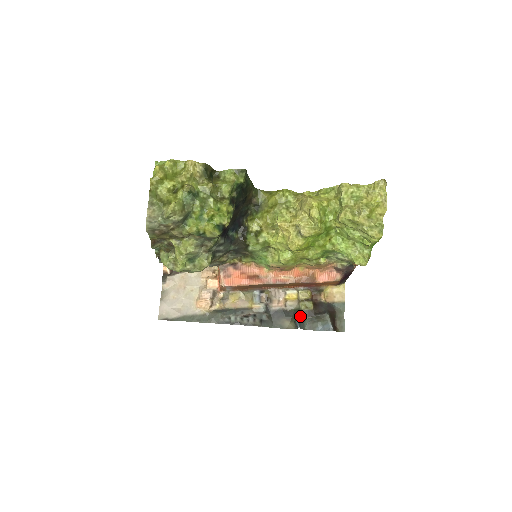
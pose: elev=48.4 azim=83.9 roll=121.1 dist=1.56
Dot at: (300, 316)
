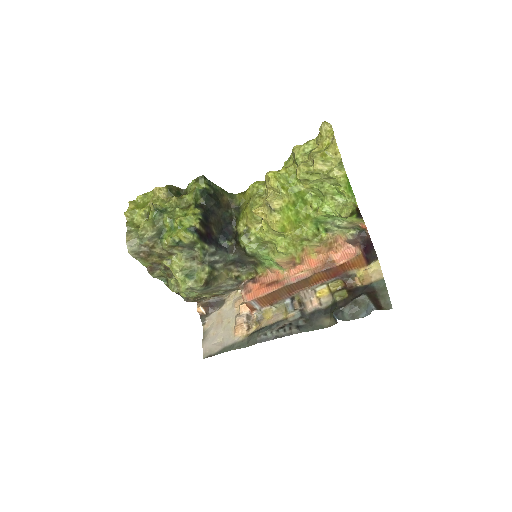
Dot at: (336, 308)
